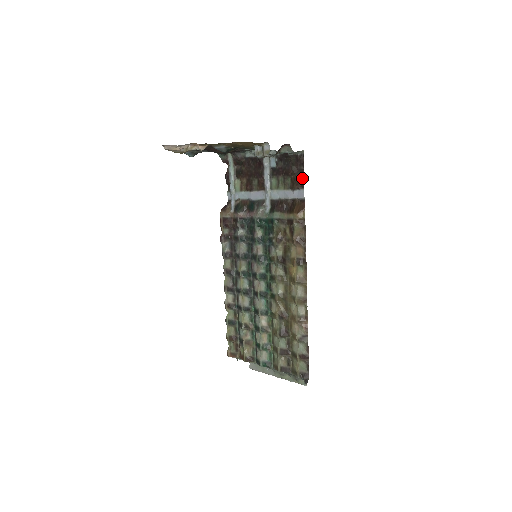
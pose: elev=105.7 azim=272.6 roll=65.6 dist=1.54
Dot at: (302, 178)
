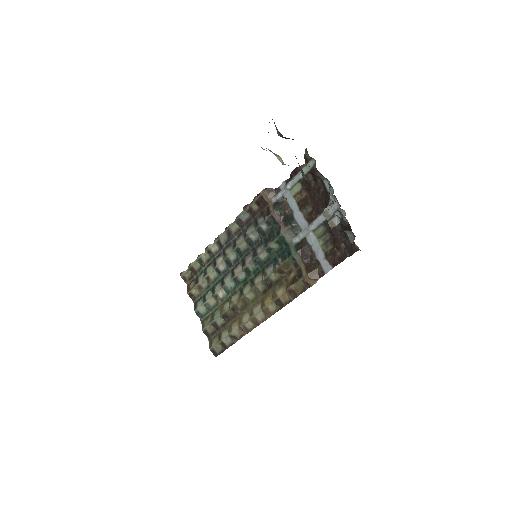
Dot at: (340, 261)
